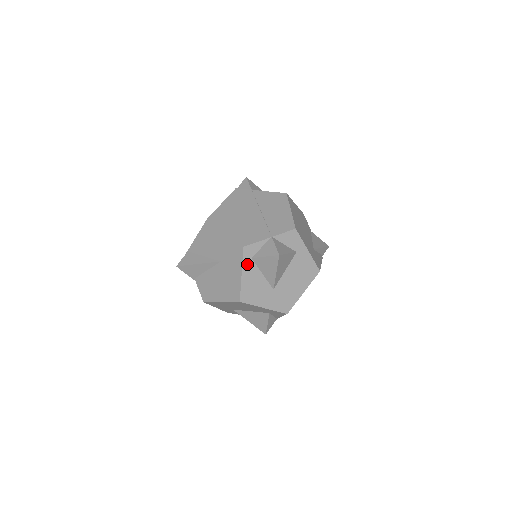
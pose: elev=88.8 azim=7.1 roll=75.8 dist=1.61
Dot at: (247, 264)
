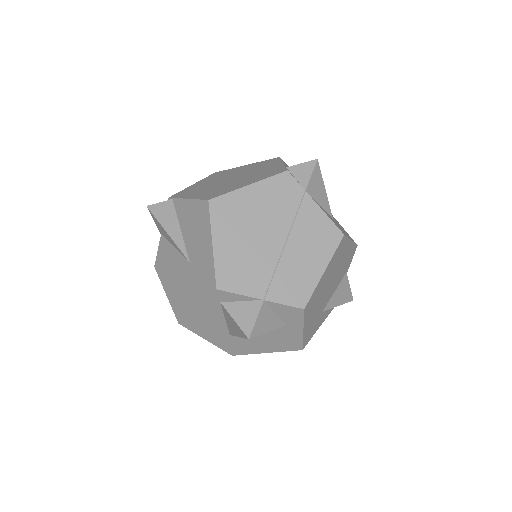
Dot at: (211, 303)
